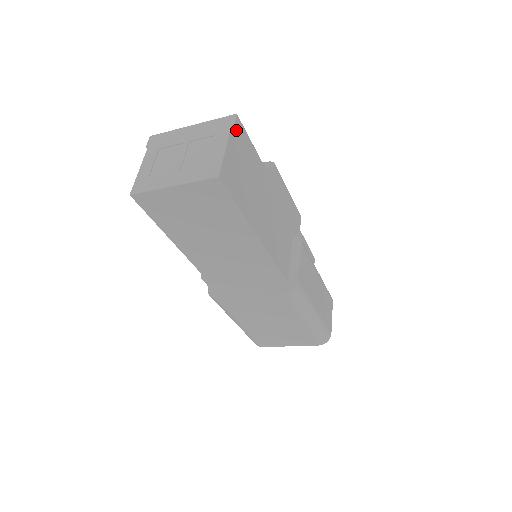
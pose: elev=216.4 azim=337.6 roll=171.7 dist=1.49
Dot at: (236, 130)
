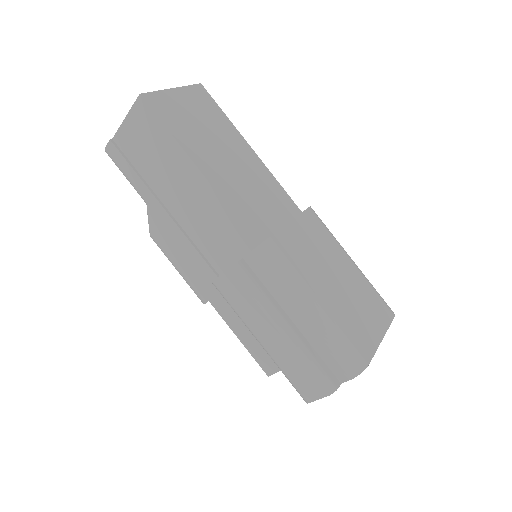
Dot at: occluded
